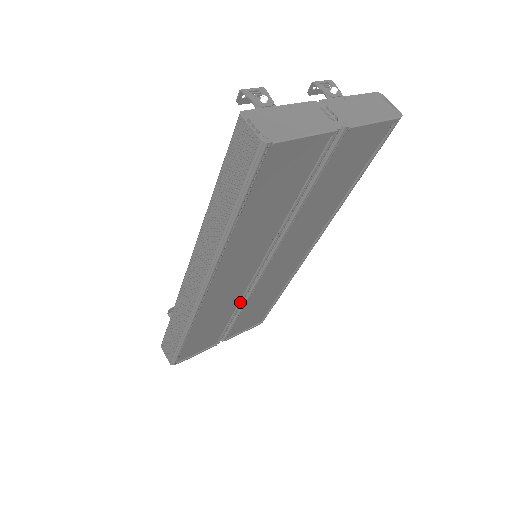
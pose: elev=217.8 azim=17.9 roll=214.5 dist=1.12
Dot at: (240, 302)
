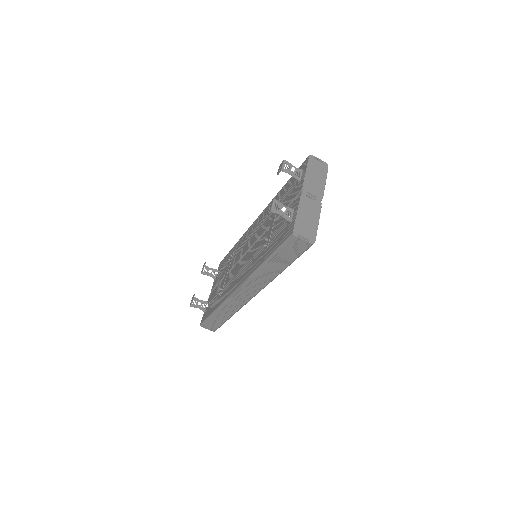
Dot at: occluded
